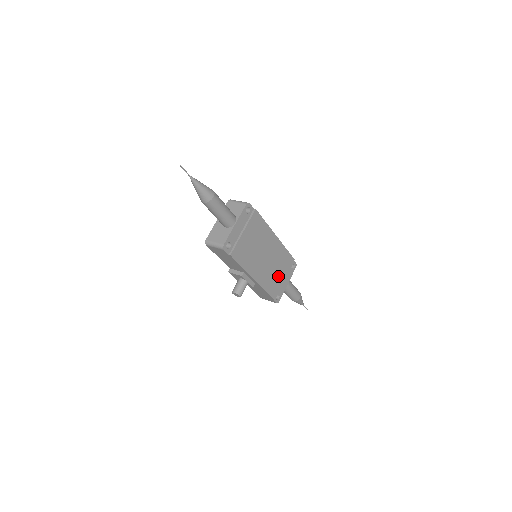
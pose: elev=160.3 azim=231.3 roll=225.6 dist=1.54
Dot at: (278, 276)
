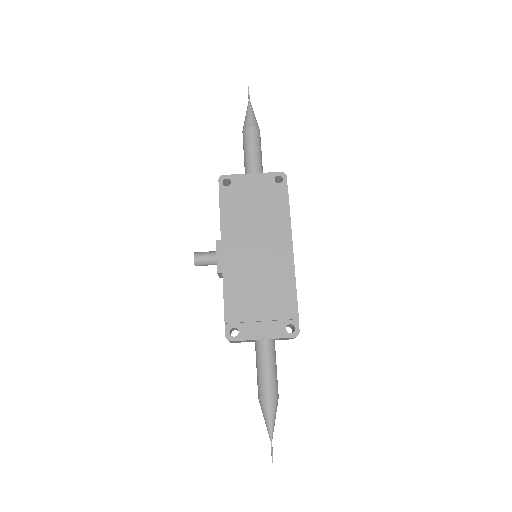
Dot at: (256, 301)
